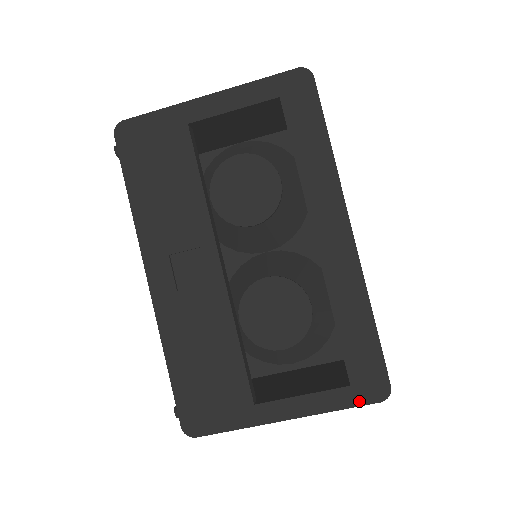
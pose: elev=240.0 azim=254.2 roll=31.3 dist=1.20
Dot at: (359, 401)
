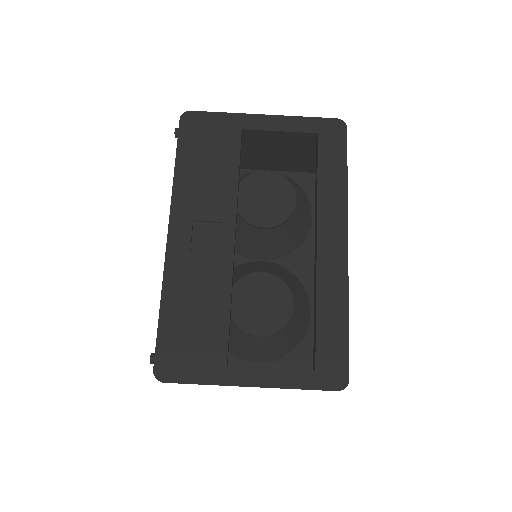
Dot at: (319, 385)
